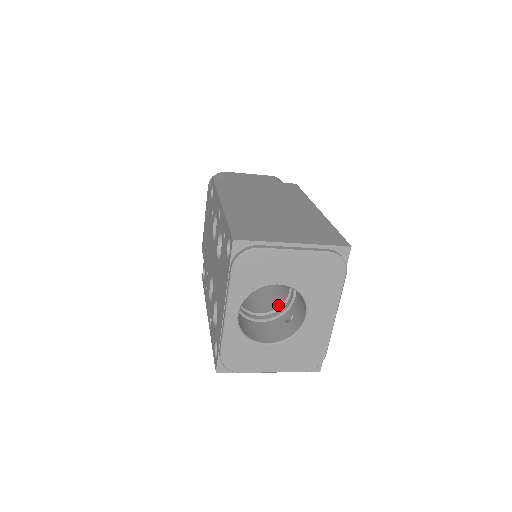
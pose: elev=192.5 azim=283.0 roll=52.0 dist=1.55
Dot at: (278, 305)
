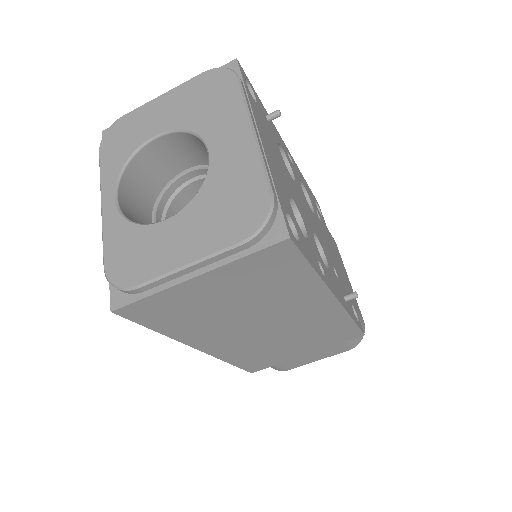
Dot at: occluded
